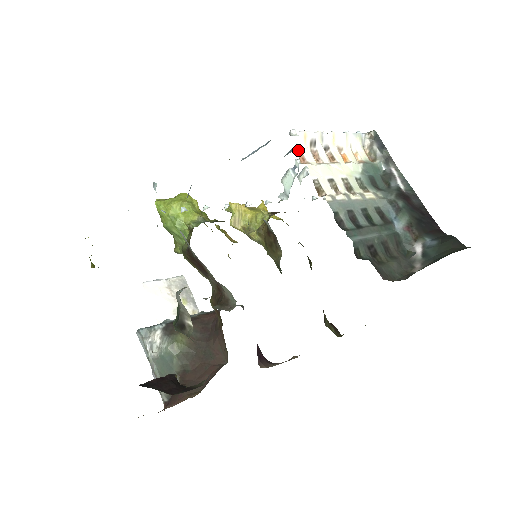
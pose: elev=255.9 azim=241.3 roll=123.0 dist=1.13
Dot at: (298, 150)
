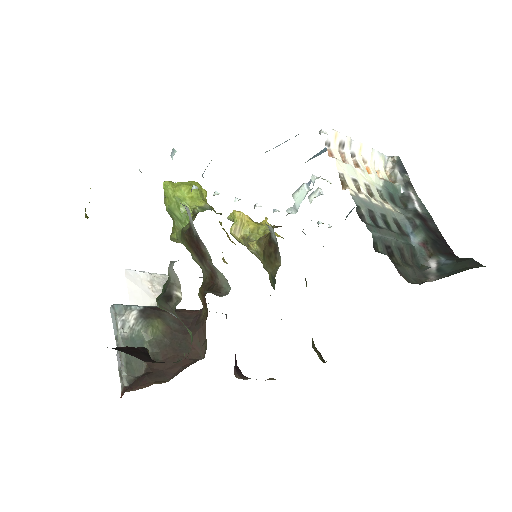
Dot at: (327, 145)
